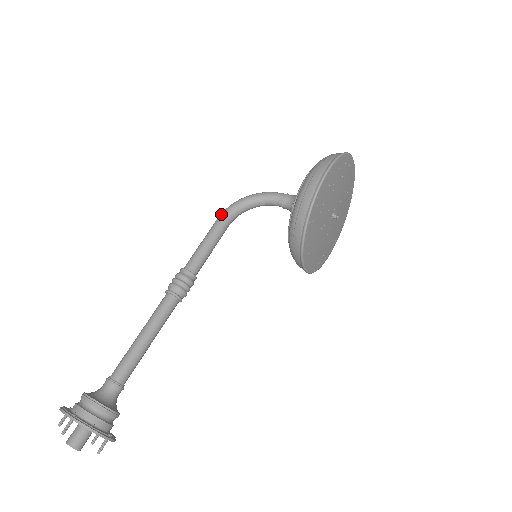
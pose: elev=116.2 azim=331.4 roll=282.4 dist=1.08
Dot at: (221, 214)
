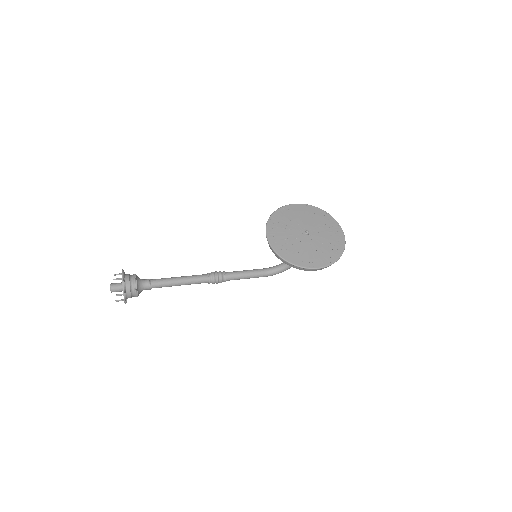
Dot at: occluded
